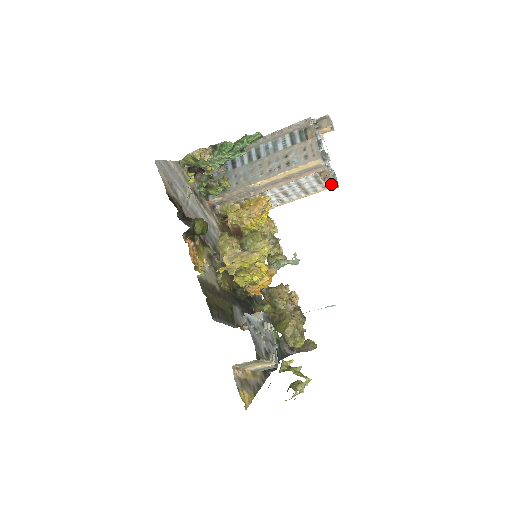
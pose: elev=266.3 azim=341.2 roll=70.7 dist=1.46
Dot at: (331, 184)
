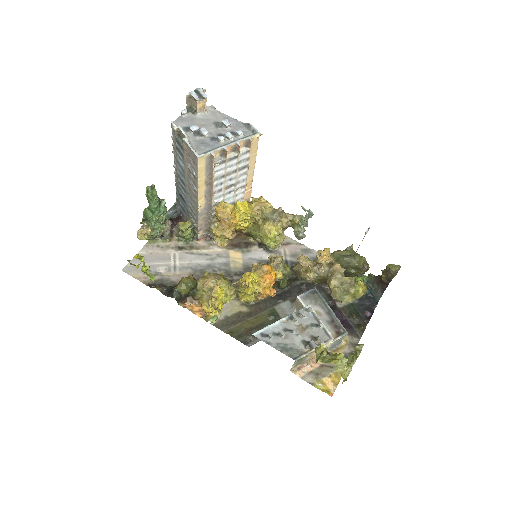
Dot at: (249, 144)
